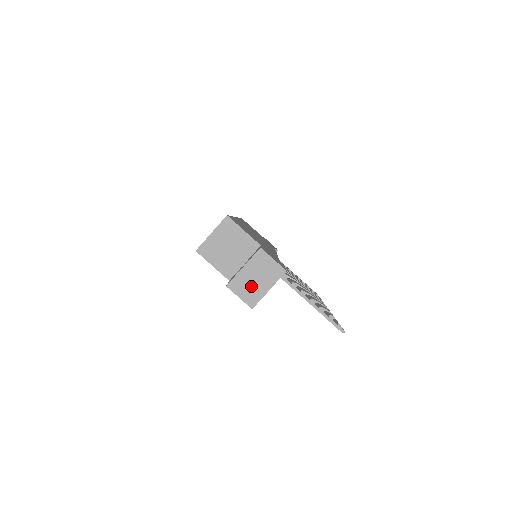
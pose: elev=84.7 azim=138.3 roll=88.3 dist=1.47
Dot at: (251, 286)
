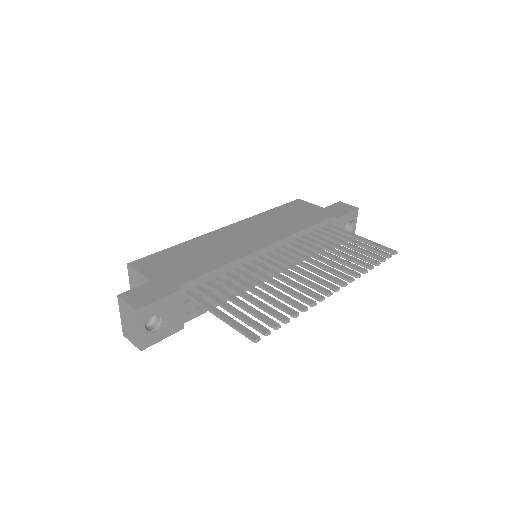
Dot at: (131, 331)
